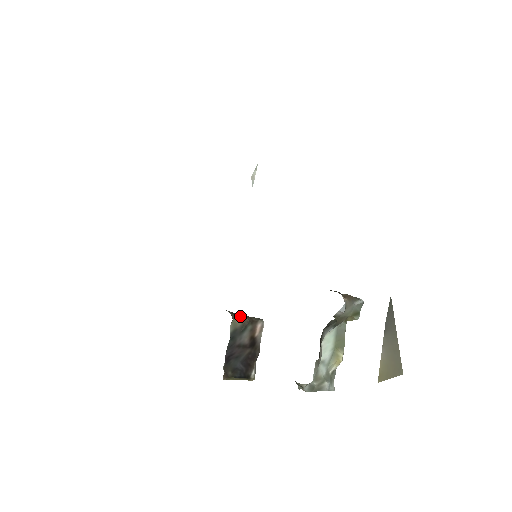
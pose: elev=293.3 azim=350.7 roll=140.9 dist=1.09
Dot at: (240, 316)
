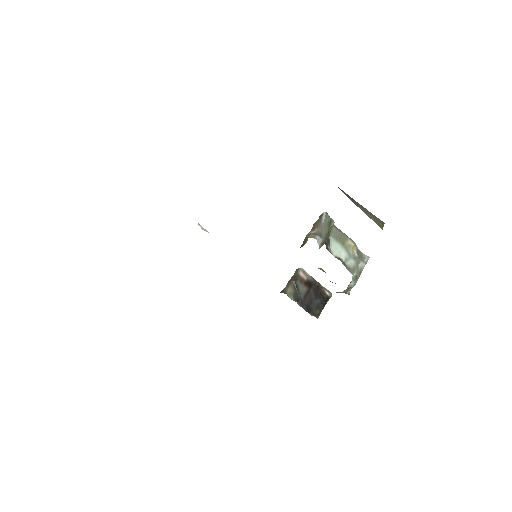
Dot at: (287, 286)
